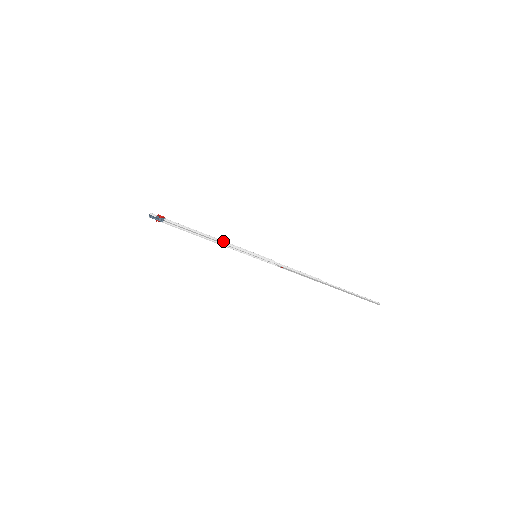
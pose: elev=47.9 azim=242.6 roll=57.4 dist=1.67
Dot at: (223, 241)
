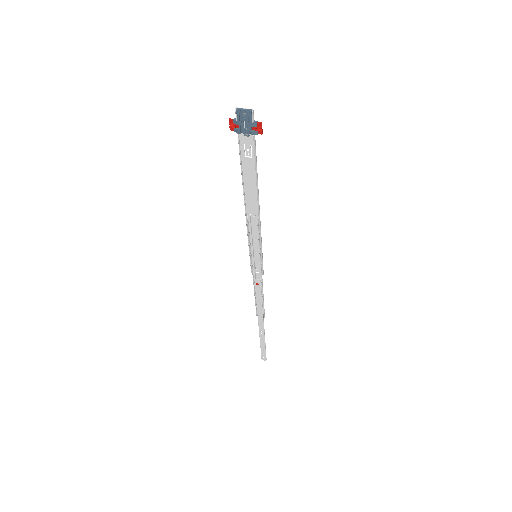
Dot at: occluded
